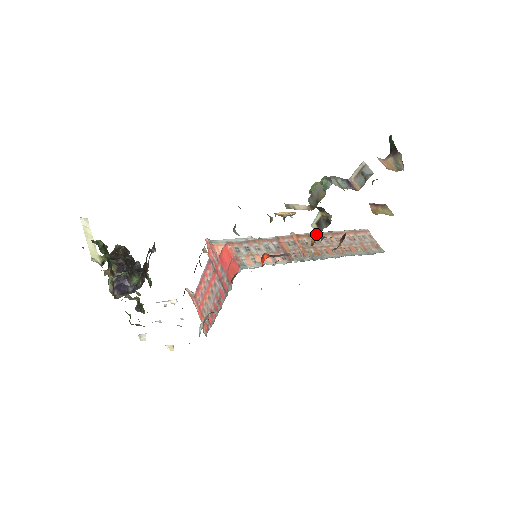
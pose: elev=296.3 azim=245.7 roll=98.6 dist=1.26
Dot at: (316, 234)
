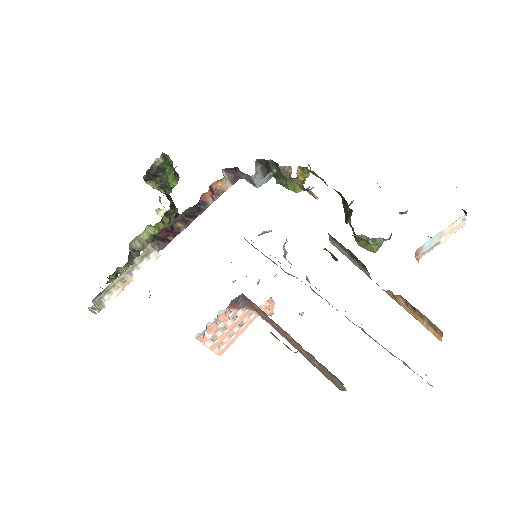
Dot at: occluded
